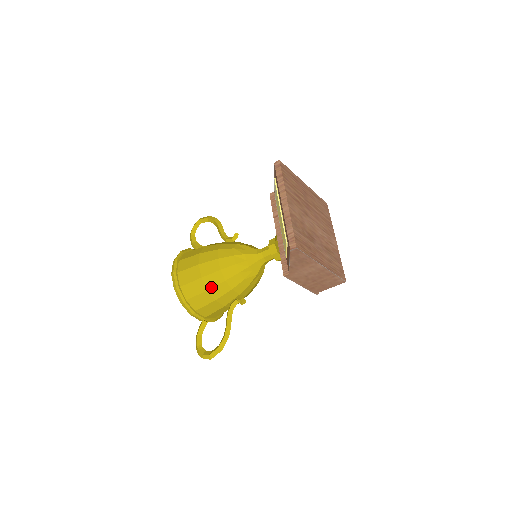
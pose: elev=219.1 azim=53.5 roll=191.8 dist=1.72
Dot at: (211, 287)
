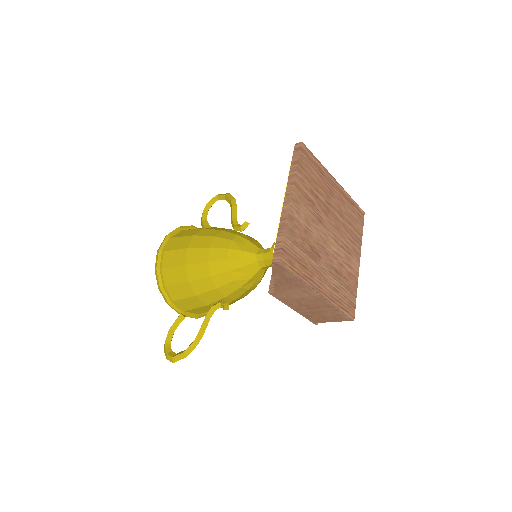
Dot at: (193, 279)
